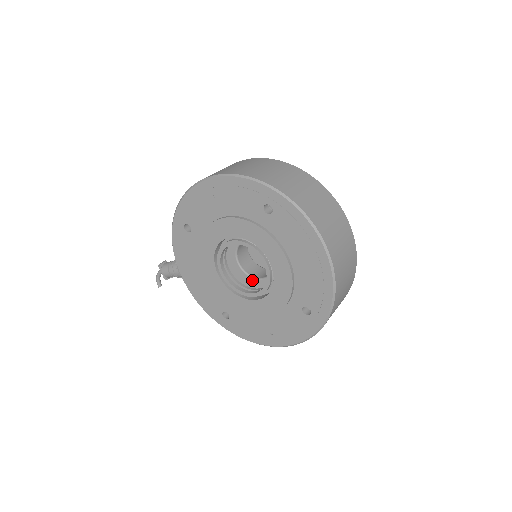
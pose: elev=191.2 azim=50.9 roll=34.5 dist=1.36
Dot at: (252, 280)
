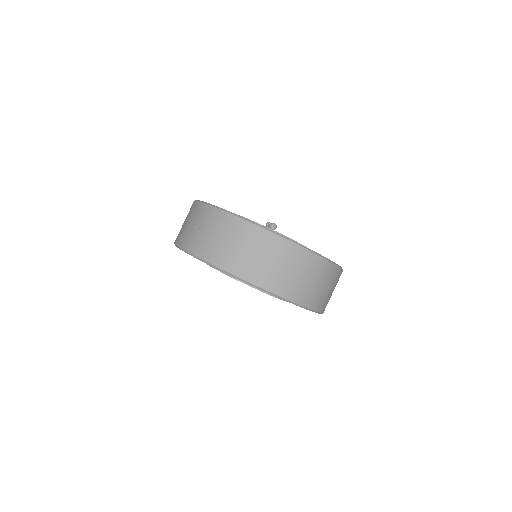
Dot at: occluded
